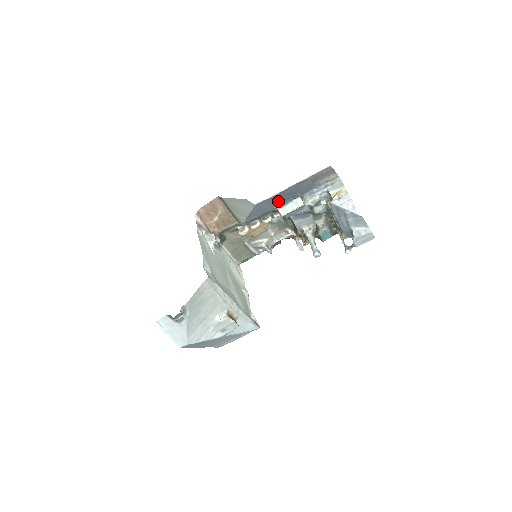
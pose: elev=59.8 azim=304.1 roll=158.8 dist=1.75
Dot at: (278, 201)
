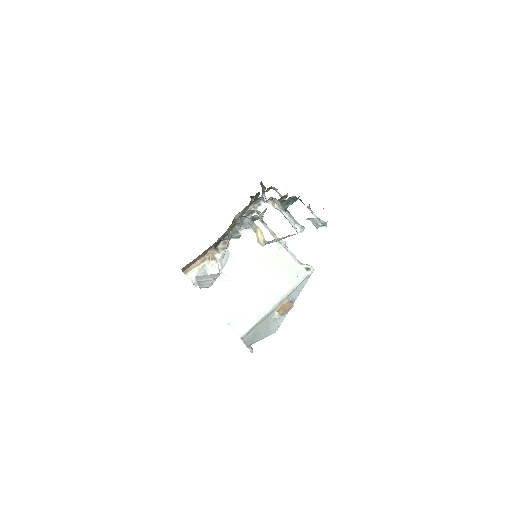
Dot at: occluded
